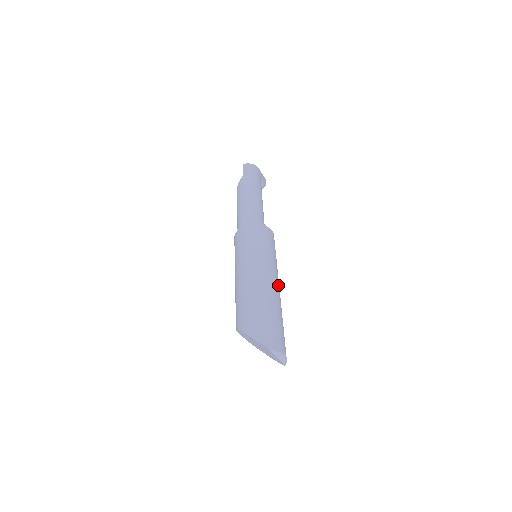
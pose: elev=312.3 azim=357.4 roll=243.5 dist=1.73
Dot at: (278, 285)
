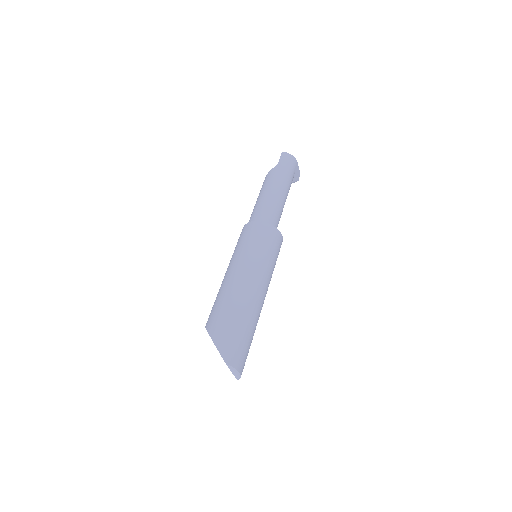
Dot at: (264, 296)
